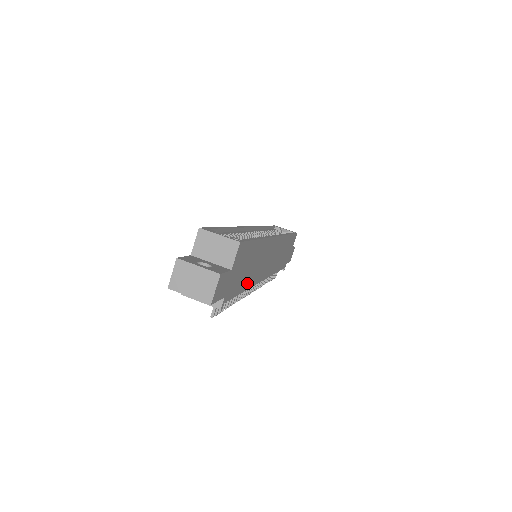
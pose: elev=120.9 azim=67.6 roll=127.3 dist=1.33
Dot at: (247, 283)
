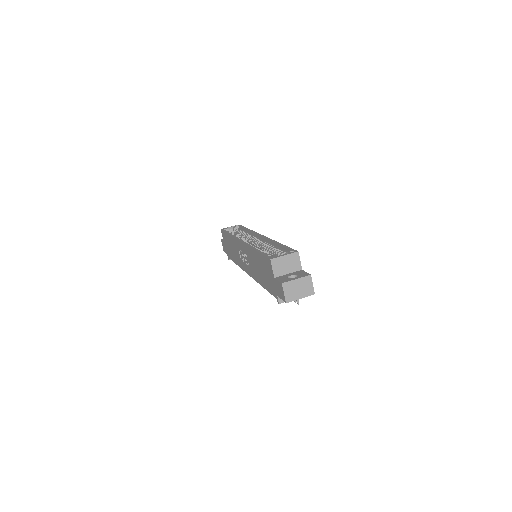
Dot at: occluded
